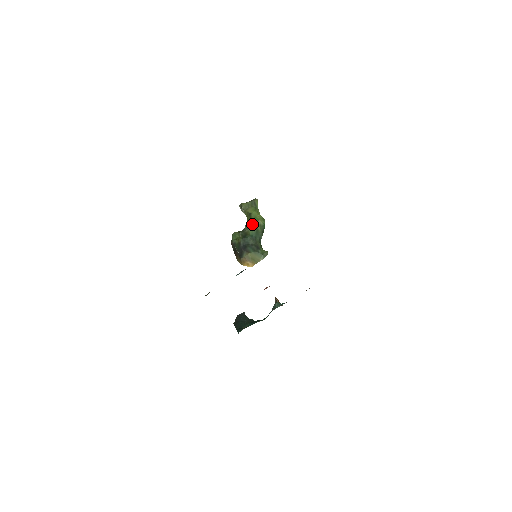
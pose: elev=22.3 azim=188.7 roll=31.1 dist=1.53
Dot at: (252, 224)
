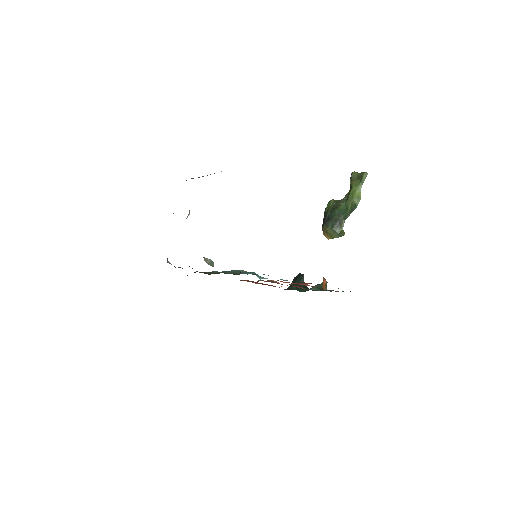
Dot at: (346, 199)
